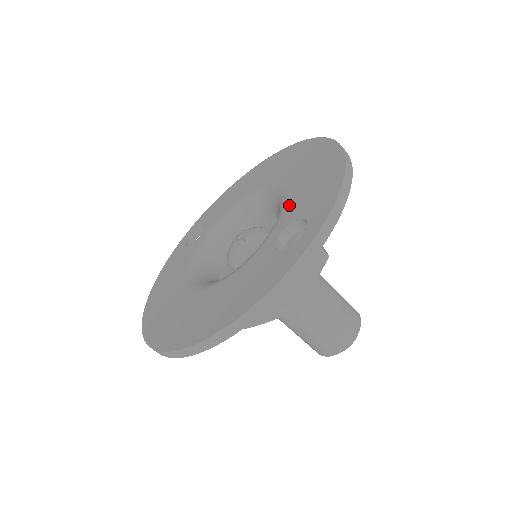
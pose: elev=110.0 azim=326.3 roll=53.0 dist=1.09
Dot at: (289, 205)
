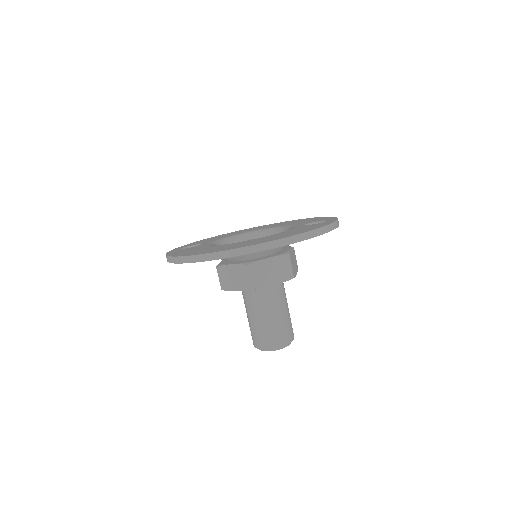
Dot at: (295, 224)
